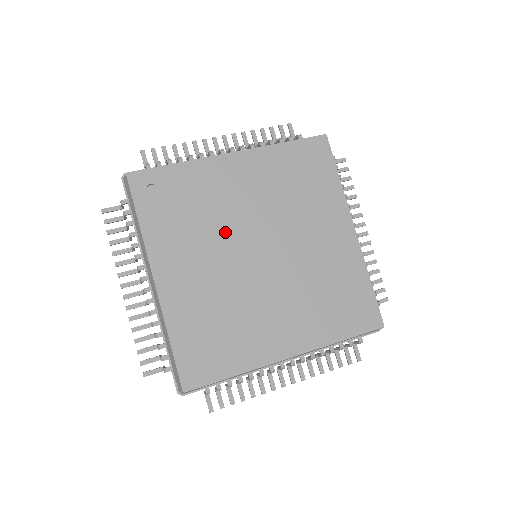
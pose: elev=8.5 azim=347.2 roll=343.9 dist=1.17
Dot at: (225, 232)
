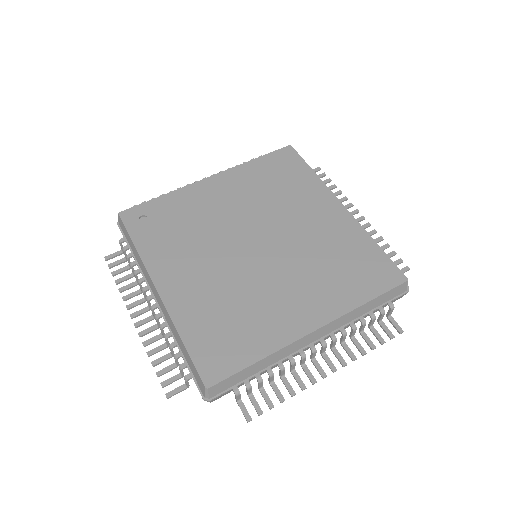
Dot at: (217, 236)
